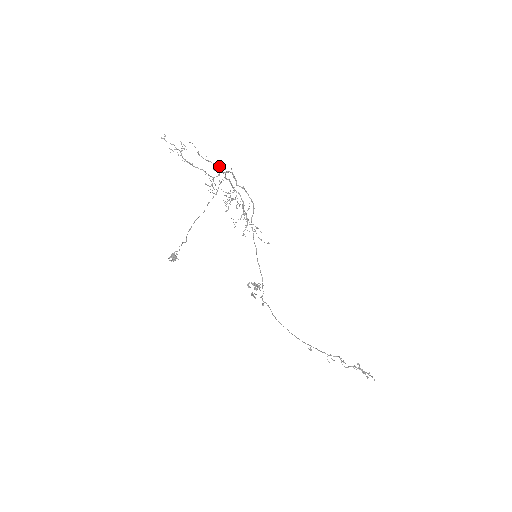
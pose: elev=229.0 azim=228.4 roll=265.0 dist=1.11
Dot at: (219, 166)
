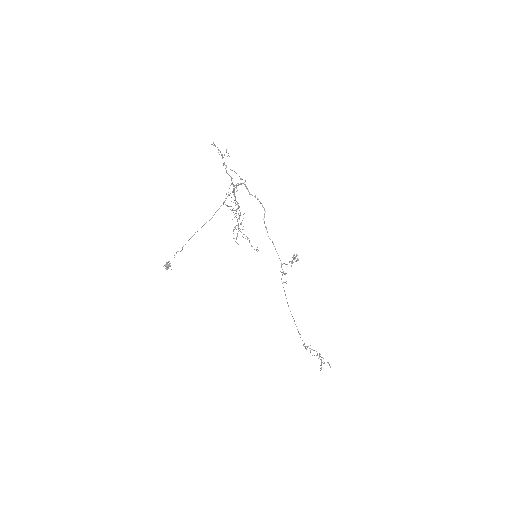
Dot at: occluded
